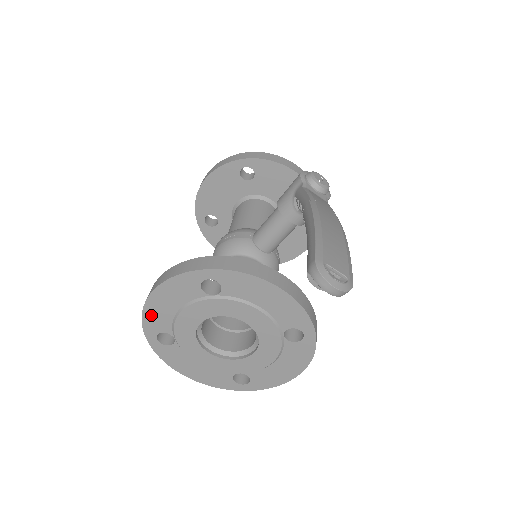
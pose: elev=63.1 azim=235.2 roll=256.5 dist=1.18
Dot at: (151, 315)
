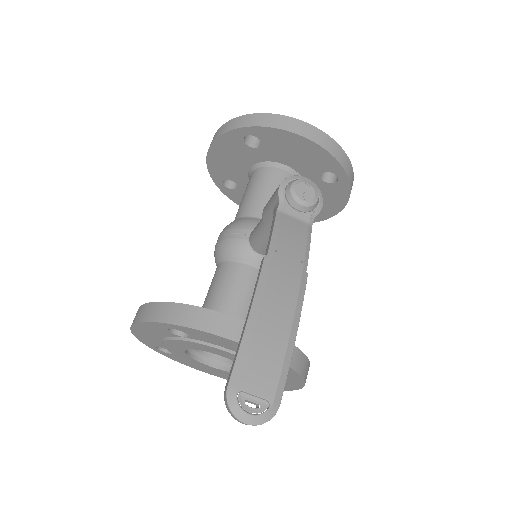
Dot at: (142, 337)
